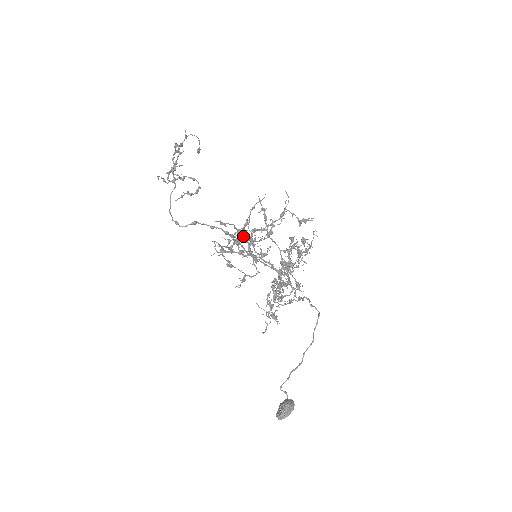
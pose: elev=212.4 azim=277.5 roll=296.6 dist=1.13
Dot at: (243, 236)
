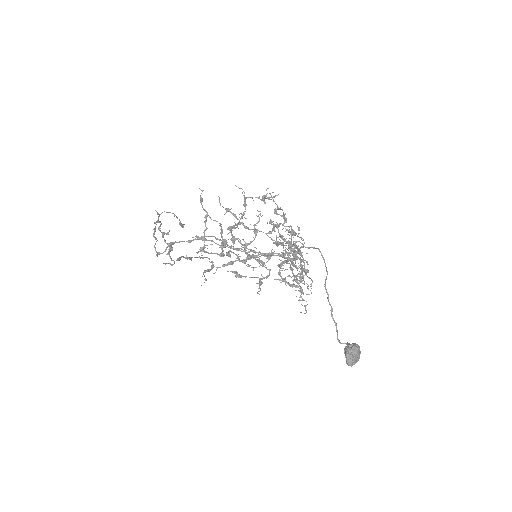
Dot at: (226, 240)
